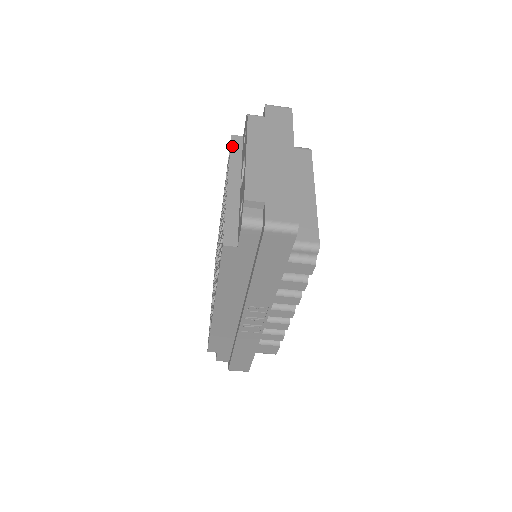
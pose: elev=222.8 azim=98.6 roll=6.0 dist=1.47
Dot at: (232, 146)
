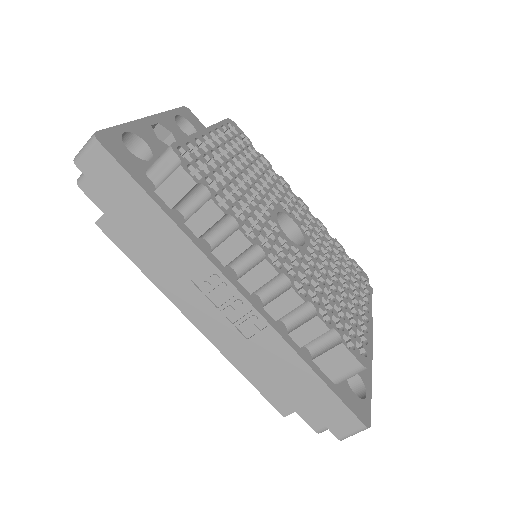
Dot at: occluded
